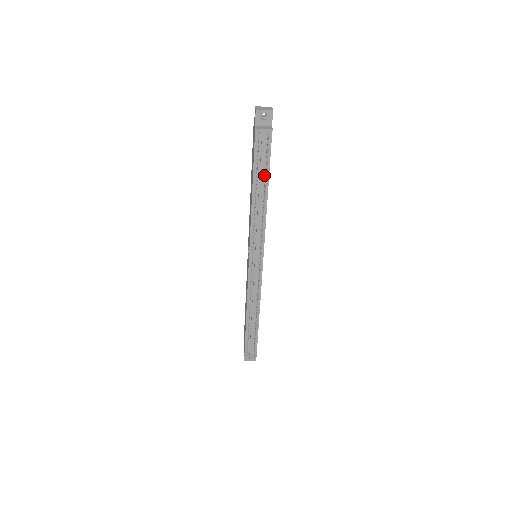
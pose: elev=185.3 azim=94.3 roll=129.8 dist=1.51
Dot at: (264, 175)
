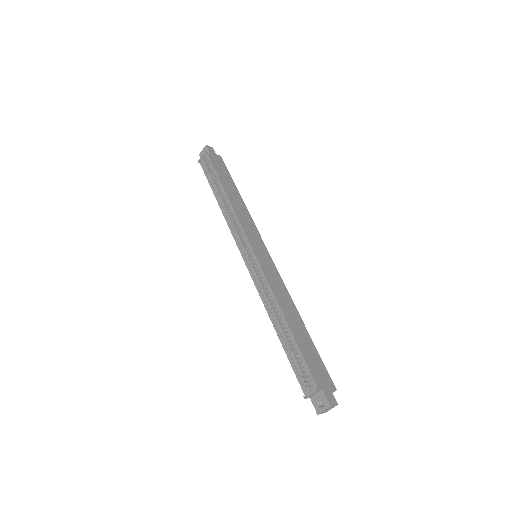
Dot at: (217, 182)
